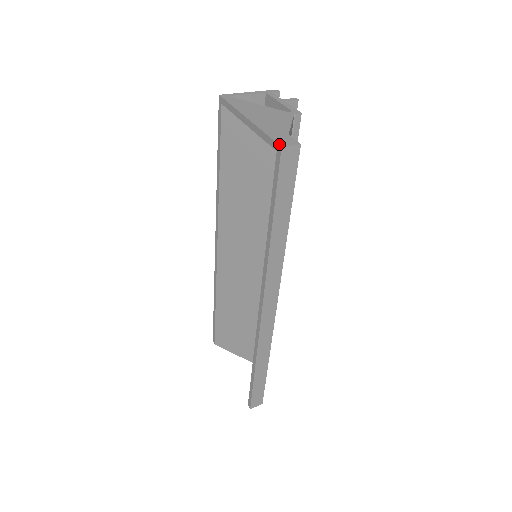
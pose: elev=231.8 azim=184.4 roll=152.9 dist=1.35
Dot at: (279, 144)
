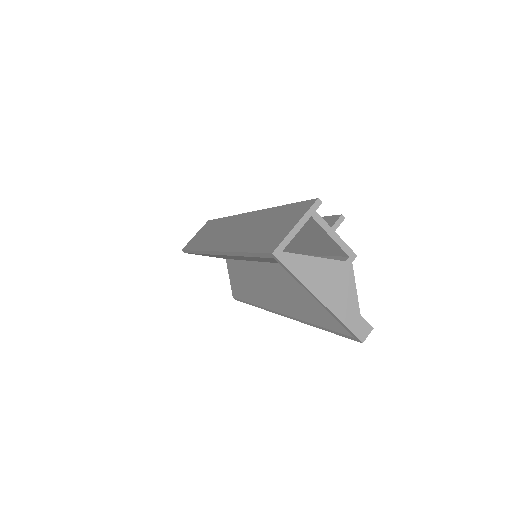
Dot at: (360, 340)
